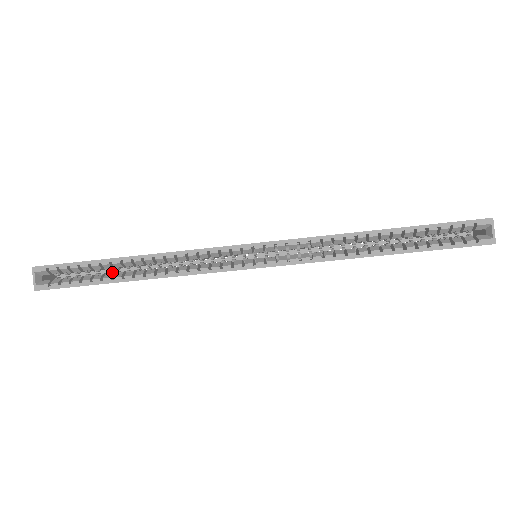
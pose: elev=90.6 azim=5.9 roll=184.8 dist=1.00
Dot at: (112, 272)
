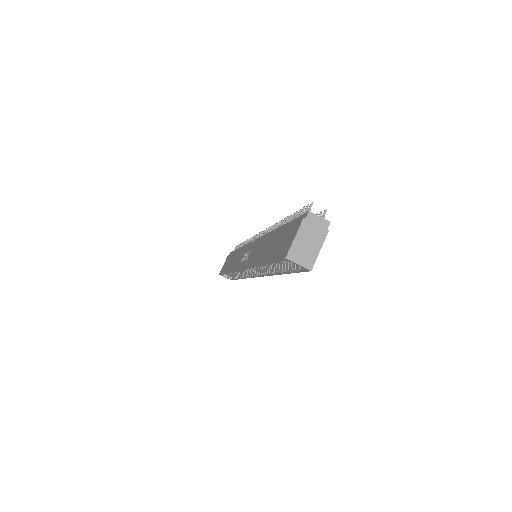
Dot at: occluded
